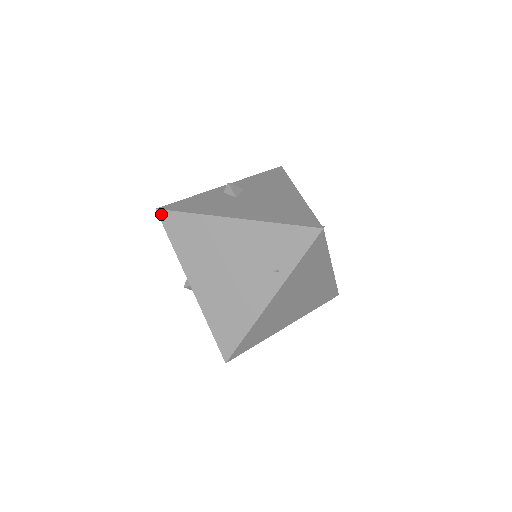
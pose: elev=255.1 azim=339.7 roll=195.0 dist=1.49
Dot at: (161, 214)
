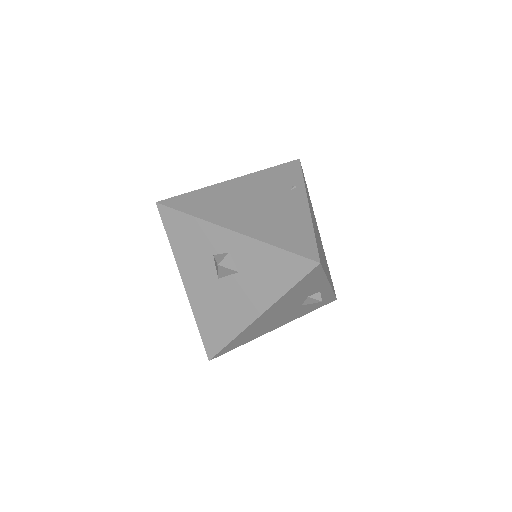
Dot at: (164, 203)
